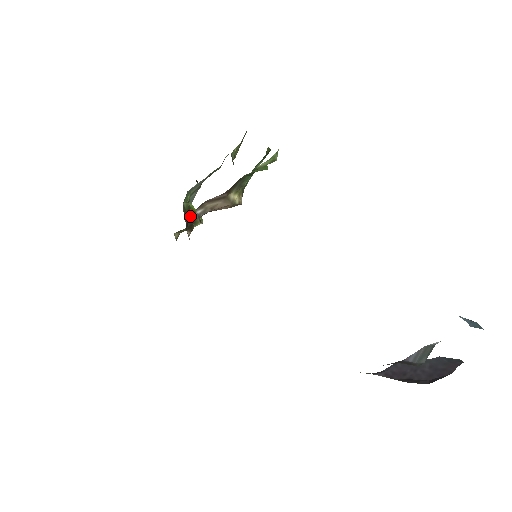
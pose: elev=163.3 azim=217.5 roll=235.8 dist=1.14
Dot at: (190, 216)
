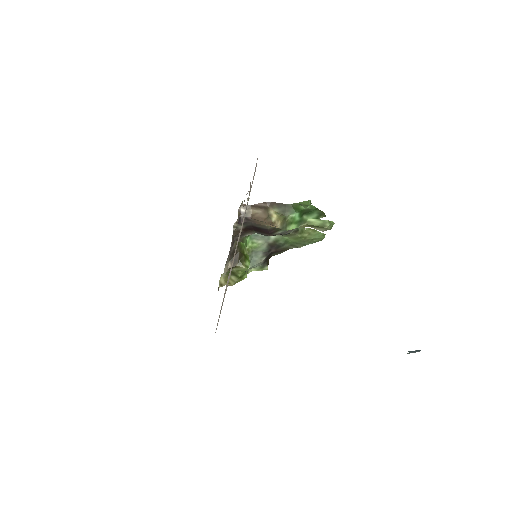
Dot at: (240, 252)
